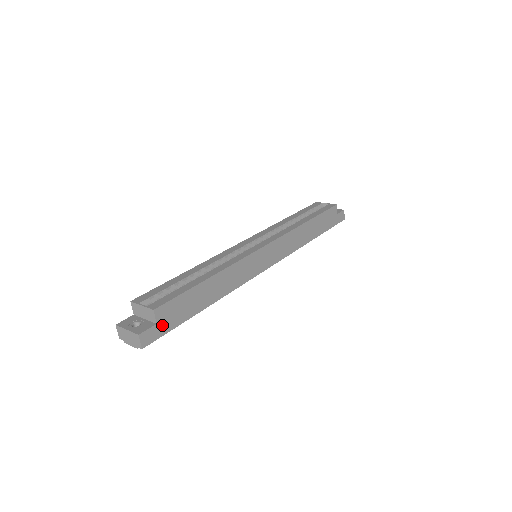
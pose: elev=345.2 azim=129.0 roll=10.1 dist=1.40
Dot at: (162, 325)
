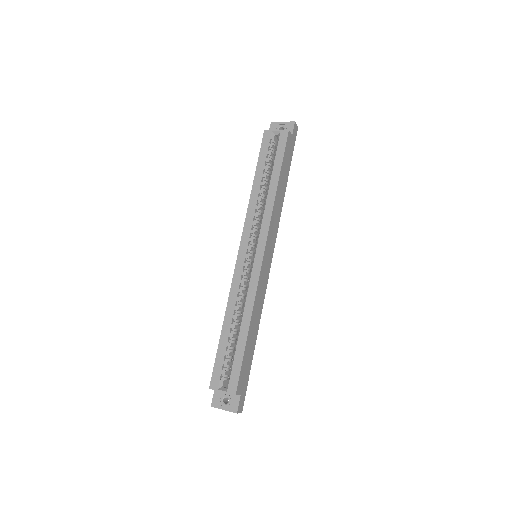
Dot at: (243, 390)
